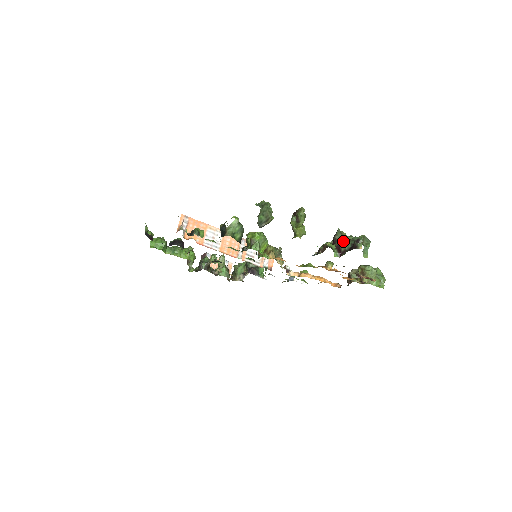
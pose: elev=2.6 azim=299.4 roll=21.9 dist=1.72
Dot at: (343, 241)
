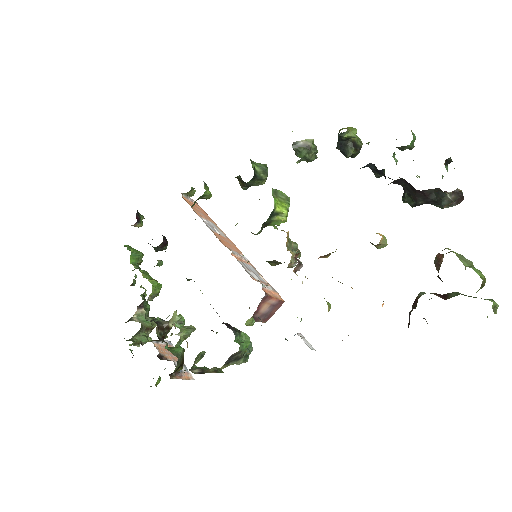
Dot at: (412, 132)
